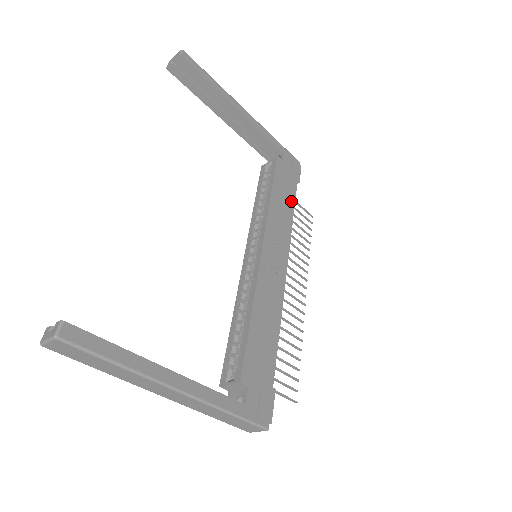
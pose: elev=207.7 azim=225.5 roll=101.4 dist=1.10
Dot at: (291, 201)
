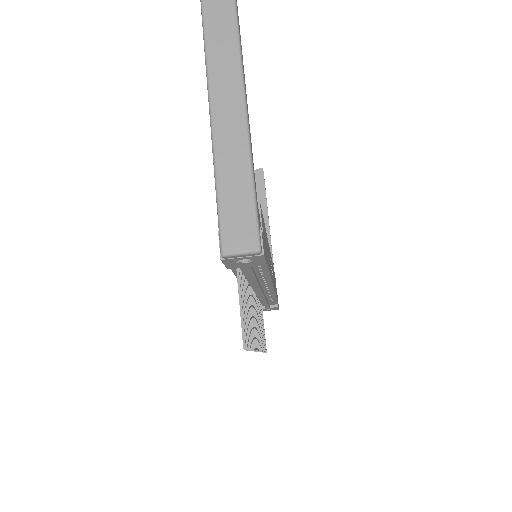
Dot at: (276, 294)
